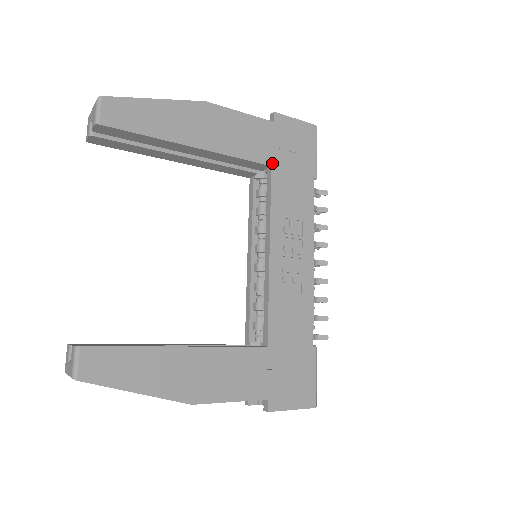
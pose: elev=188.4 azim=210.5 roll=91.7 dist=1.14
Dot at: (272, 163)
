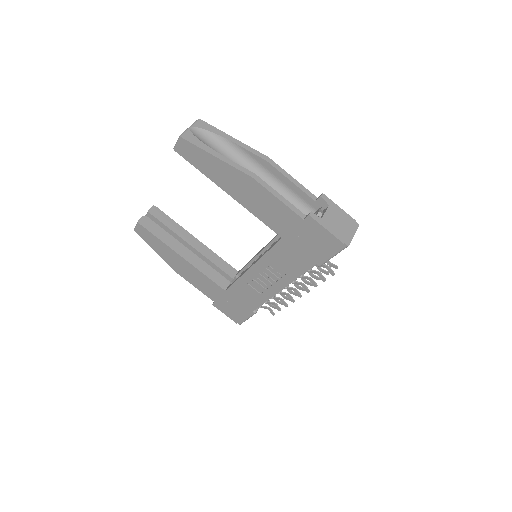
Dot at: (284, 237)
